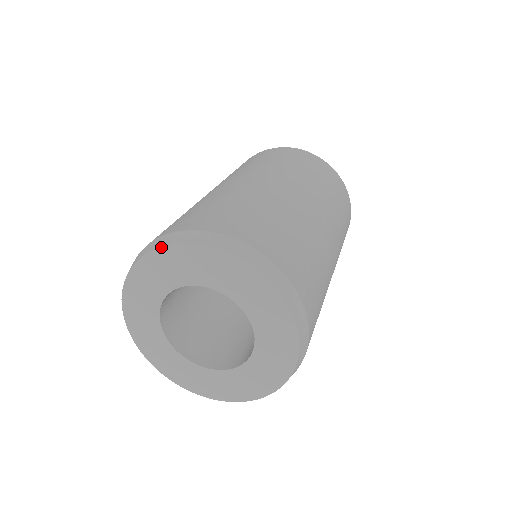
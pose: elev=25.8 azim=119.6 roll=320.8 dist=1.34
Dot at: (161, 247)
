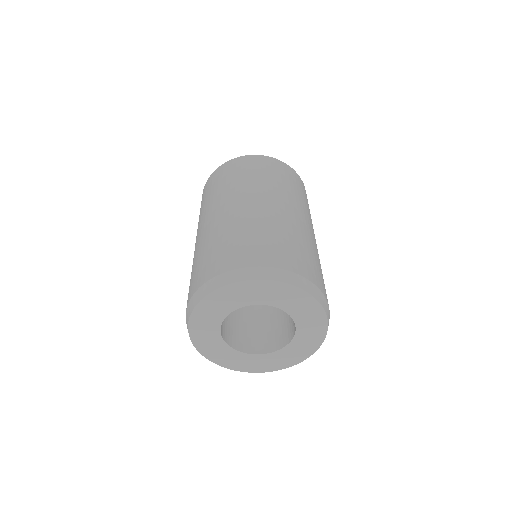
Dot at: (272, 280)
